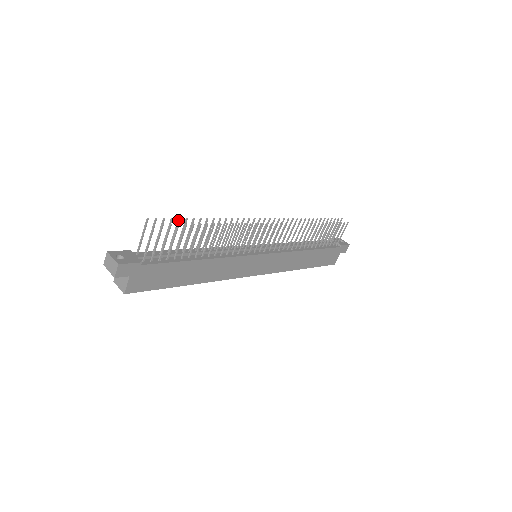
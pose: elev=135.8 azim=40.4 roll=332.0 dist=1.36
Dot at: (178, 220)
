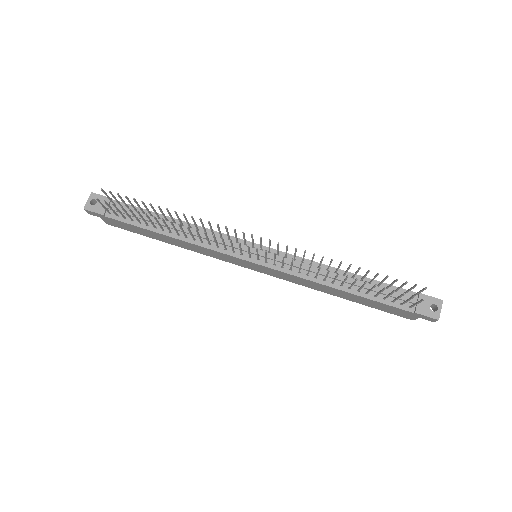
Dot at: (133, 199)
